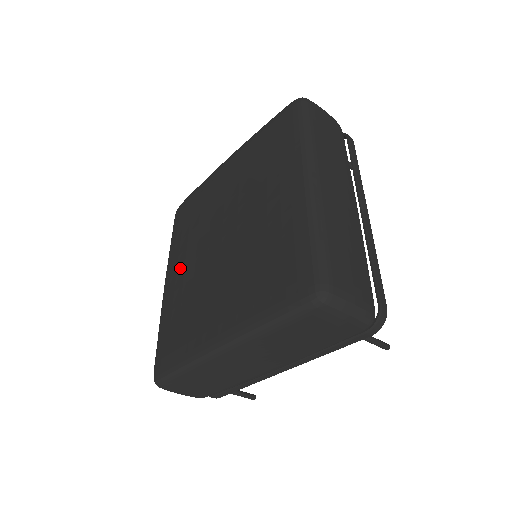
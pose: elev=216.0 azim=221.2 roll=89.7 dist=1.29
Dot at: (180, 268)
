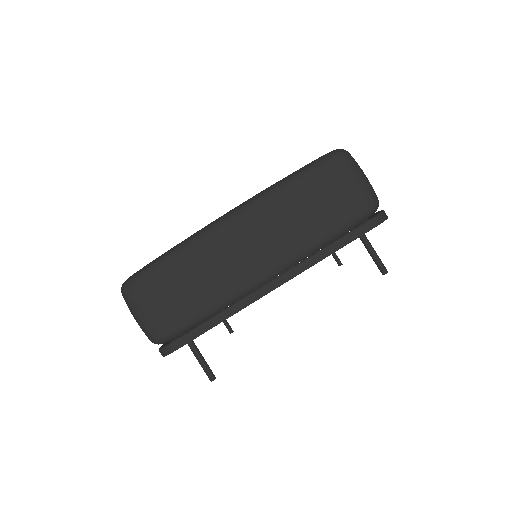
Dot at: occluded
